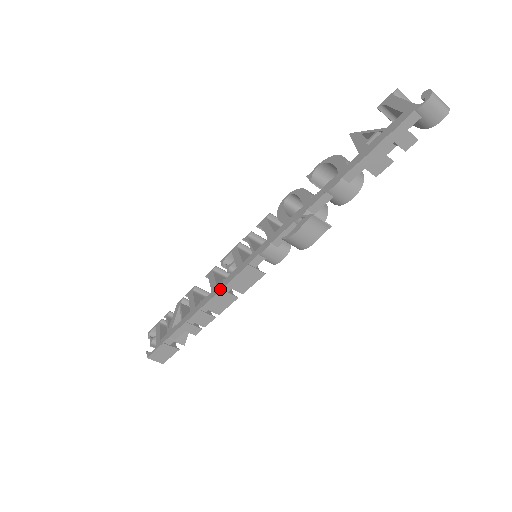
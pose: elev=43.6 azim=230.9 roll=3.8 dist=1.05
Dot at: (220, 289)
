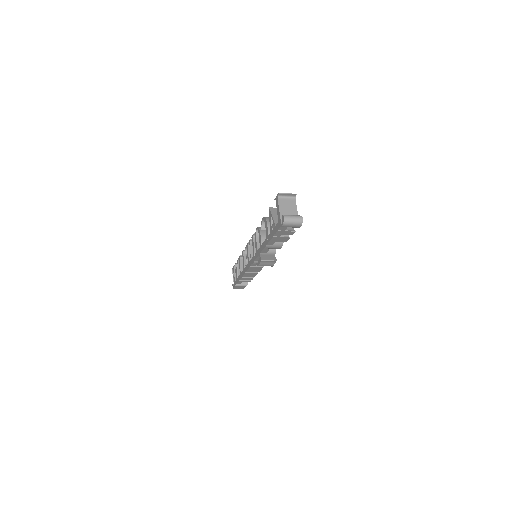
Dot at: (245, 272)
